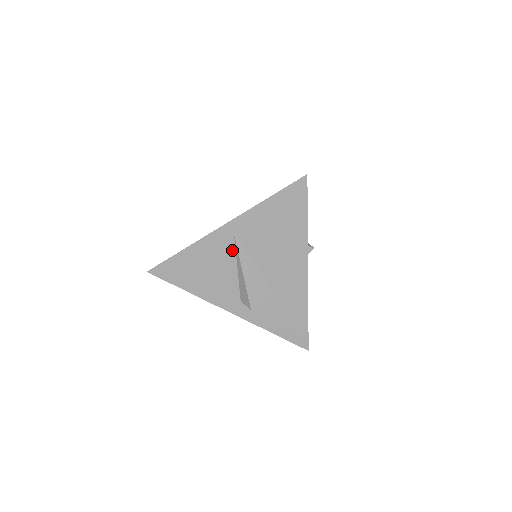
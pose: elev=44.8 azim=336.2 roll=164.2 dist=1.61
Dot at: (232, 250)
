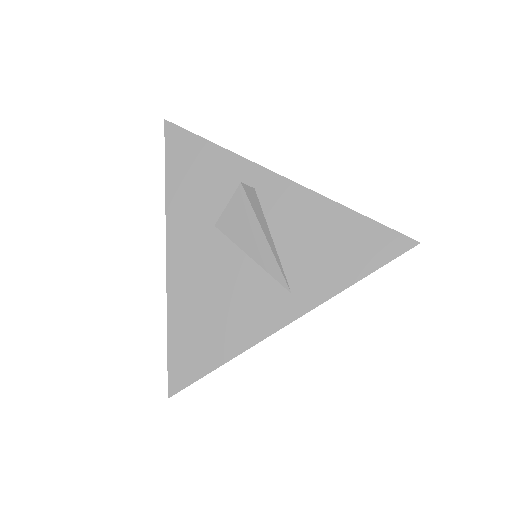
Dot at: occluded
